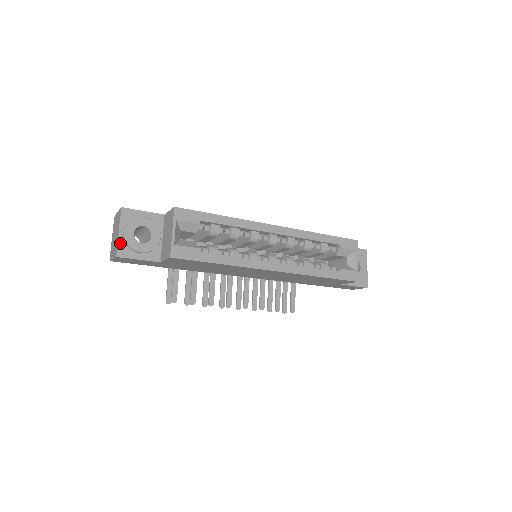
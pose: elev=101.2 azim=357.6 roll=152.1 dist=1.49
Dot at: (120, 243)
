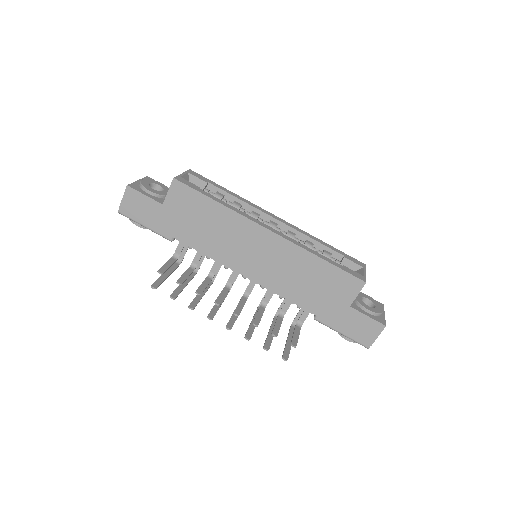
Dot at: (135, 183)
